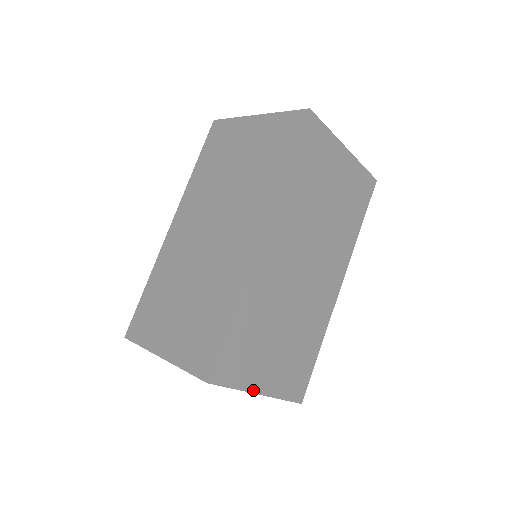
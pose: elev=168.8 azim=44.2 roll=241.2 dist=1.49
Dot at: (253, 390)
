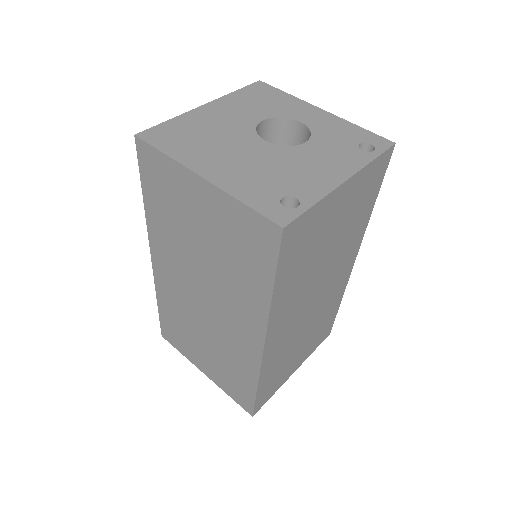
Dot at: (288, 377)
